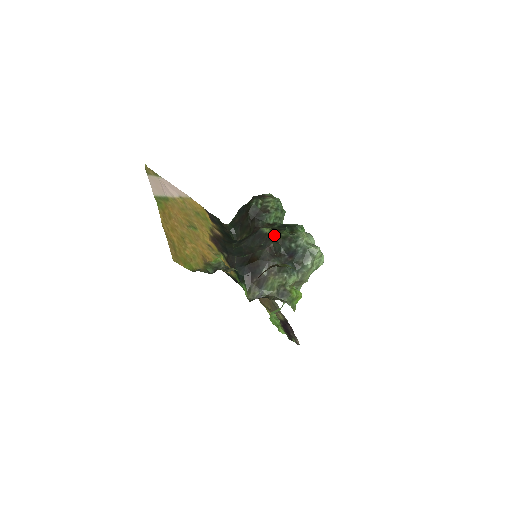
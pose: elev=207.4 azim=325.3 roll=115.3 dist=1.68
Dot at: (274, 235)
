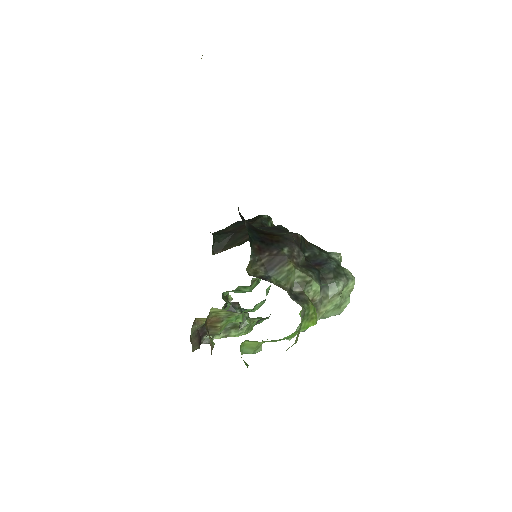
Dot at: occluded
